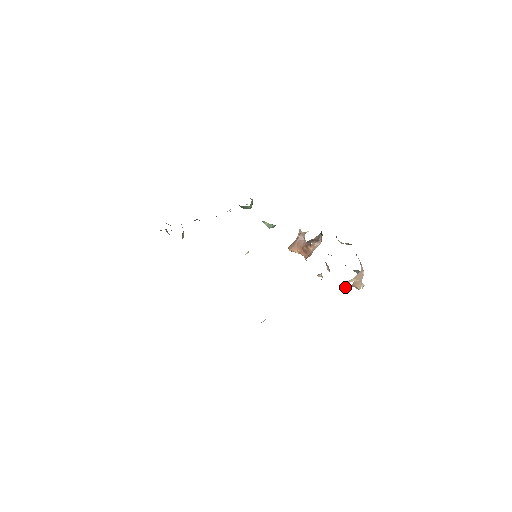
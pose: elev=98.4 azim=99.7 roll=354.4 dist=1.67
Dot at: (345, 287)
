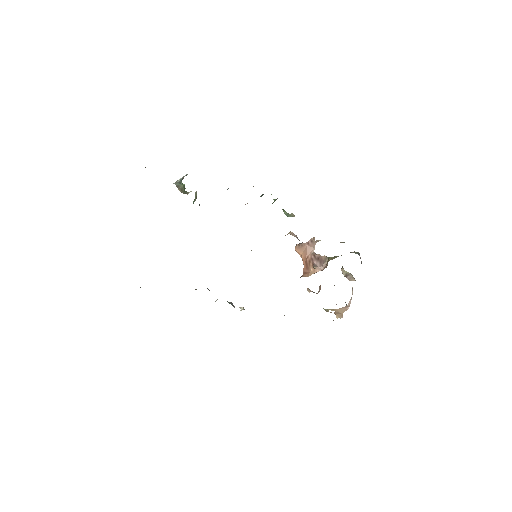
Dot at: (326, 311)
